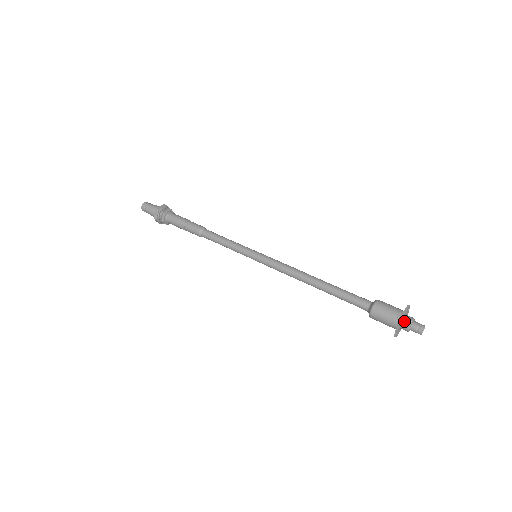
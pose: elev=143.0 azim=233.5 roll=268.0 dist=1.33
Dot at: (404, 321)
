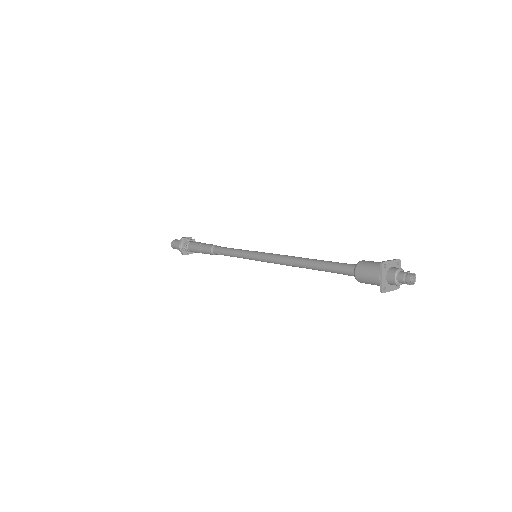
Dot at: (390, 270)
